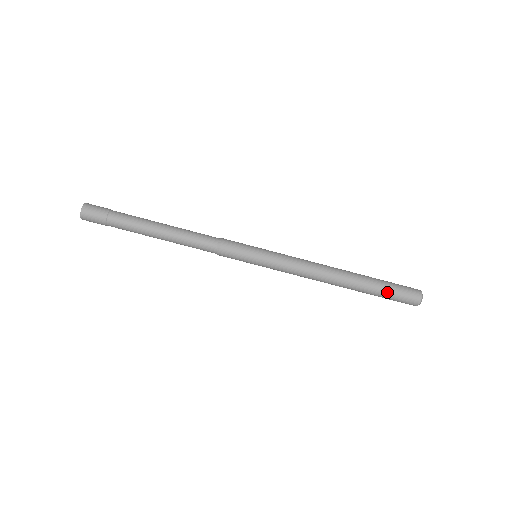
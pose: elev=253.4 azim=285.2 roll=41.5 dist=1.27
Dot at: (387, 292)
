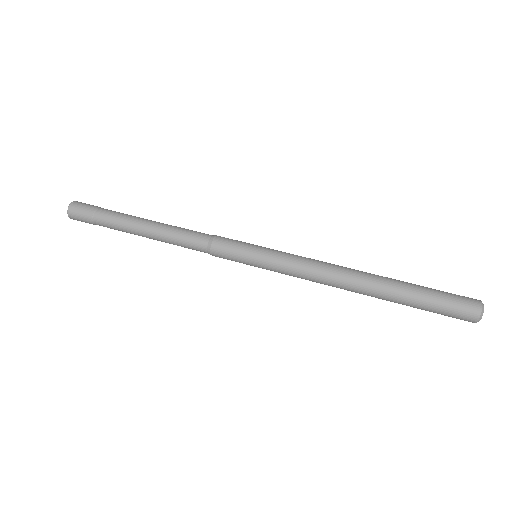
Dot at: (429, 288)
